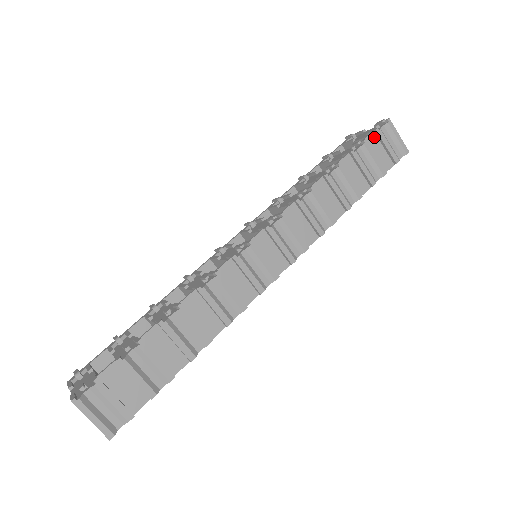
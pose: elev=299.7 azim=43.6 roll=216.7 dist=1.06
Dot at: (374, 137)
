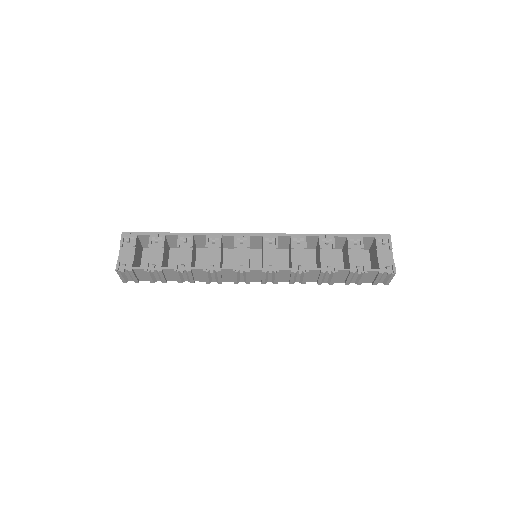
Dot at: (376, 272)
